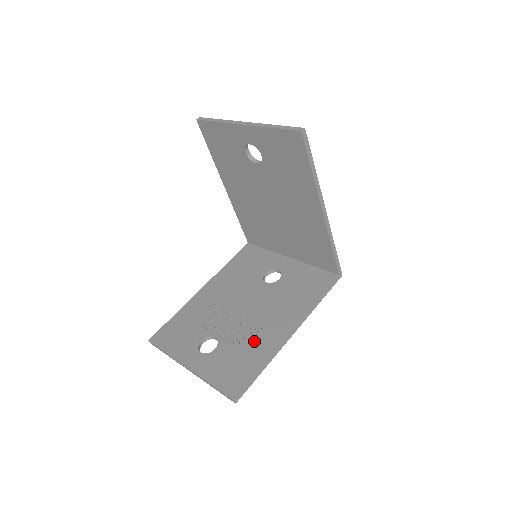
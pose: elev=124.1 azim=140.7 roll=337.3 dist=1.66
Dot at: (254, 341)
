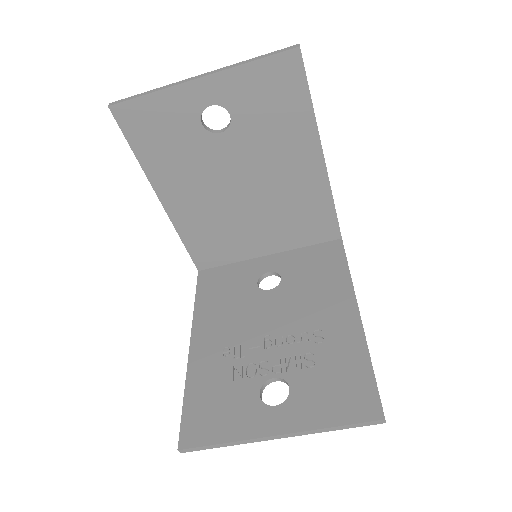
Dot at: (329, 347)
